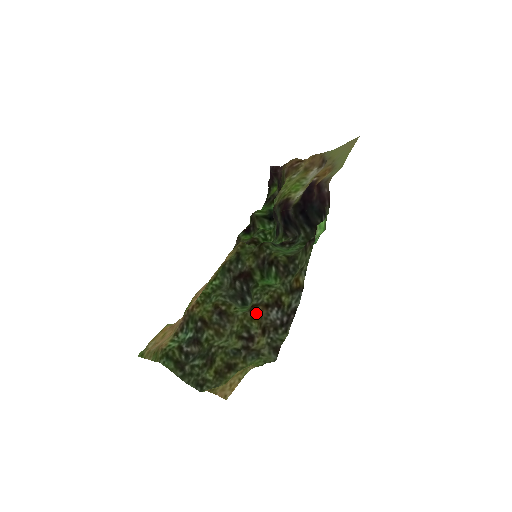
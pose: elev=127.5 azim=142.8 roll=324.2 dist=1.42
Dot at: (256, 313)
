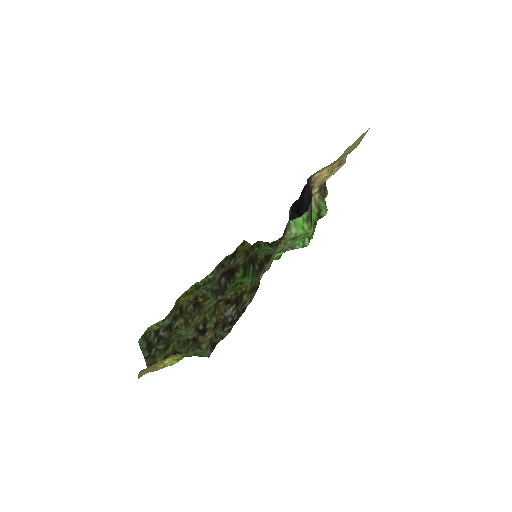
Dot at: (217, 308)
